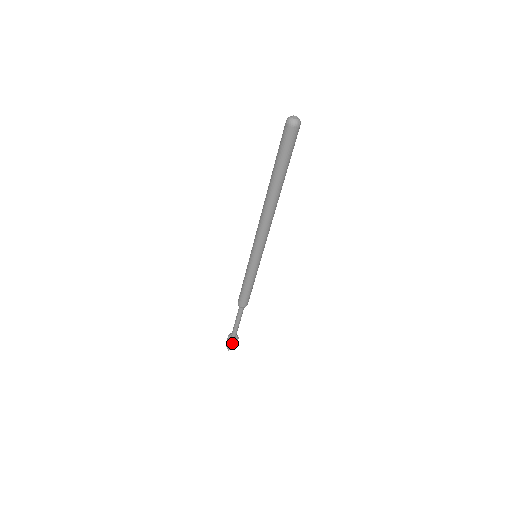
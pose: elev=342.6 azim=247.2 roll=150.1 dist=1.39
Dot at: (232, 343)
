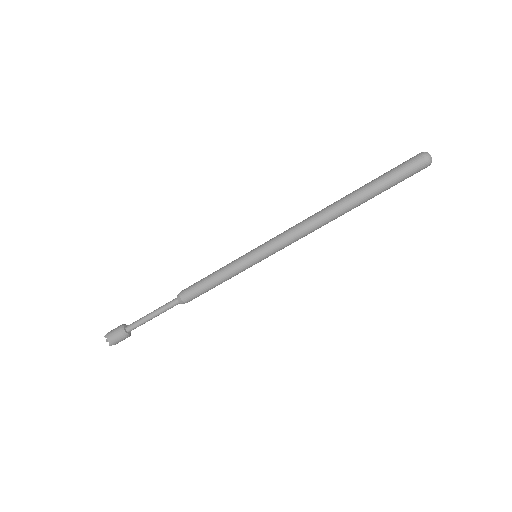
Dot at: (124, 338)
